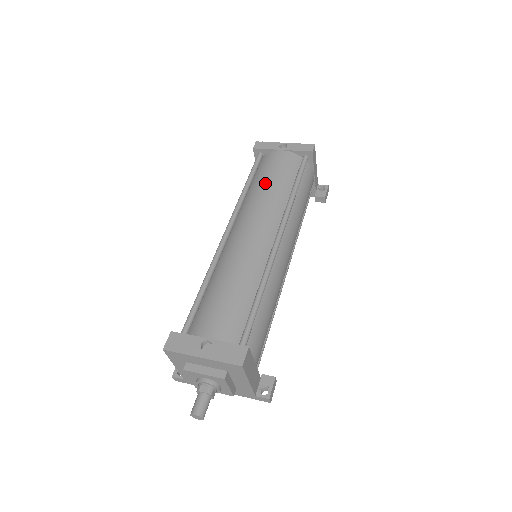
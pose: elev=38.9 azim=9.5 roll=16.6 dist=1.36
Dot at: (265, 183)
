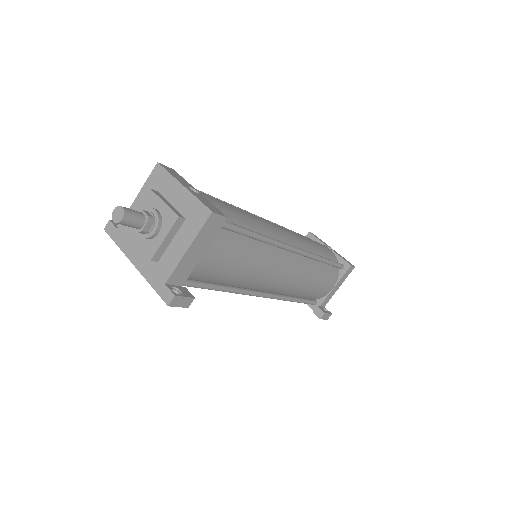
Dot at: occluded
